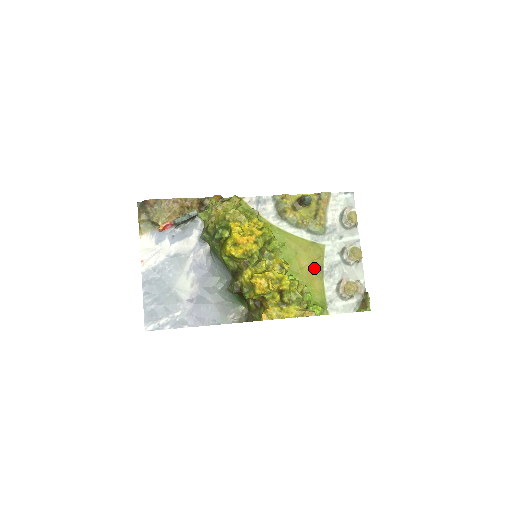
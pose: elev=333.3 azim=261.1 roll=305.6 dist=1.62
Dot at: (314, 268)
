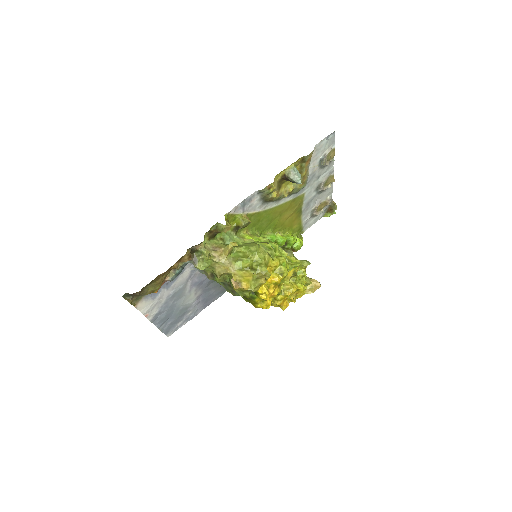
Dot at: (294, 214)
